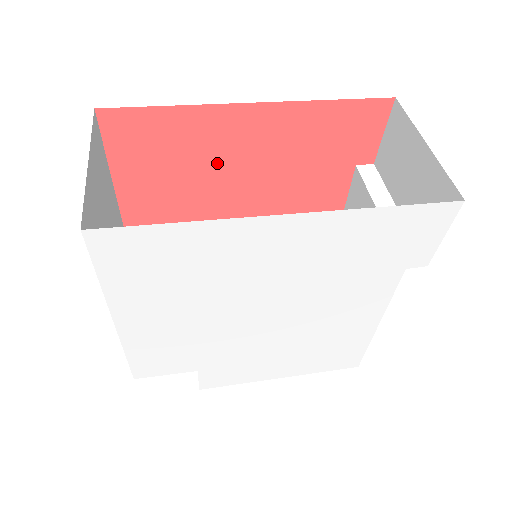
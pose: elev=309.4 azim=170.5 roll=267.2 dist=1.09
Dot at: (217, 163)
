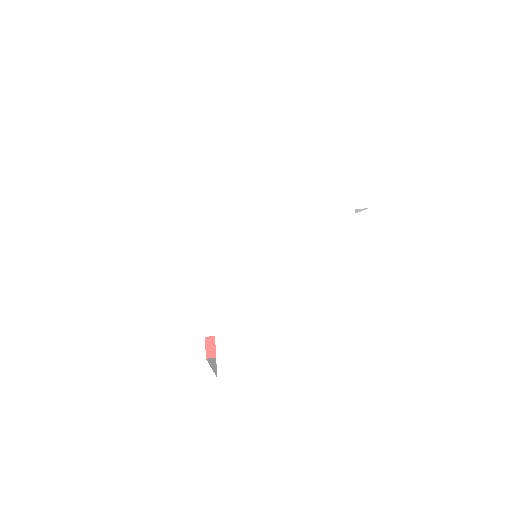
Dot at: occluded
